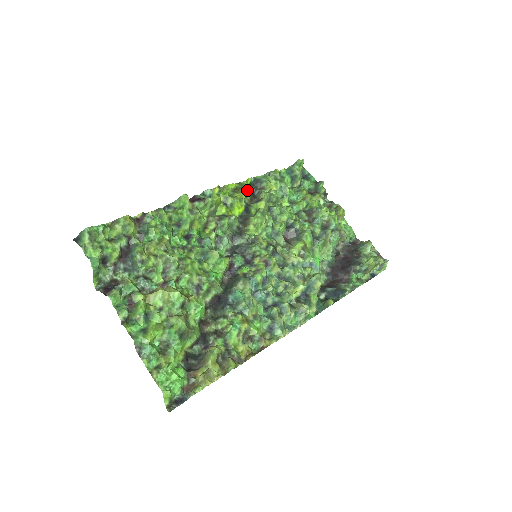
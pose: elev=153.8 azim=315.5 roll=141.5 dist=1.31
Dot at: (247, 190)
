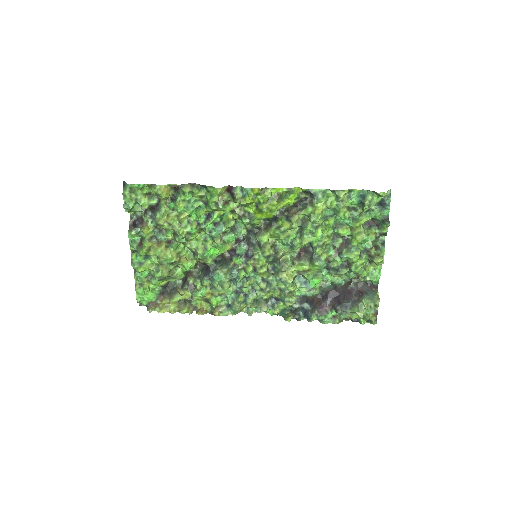
Dot at: (288, 203)
